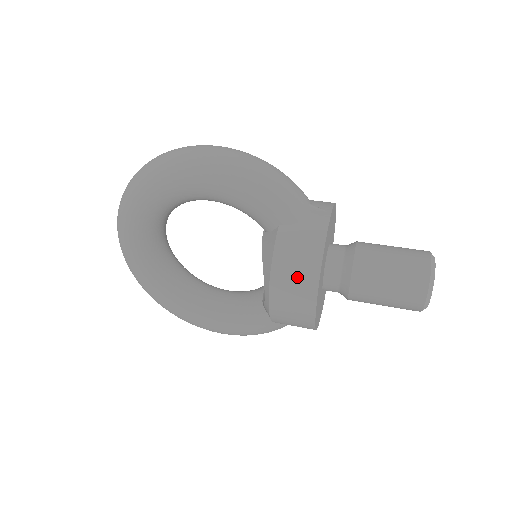
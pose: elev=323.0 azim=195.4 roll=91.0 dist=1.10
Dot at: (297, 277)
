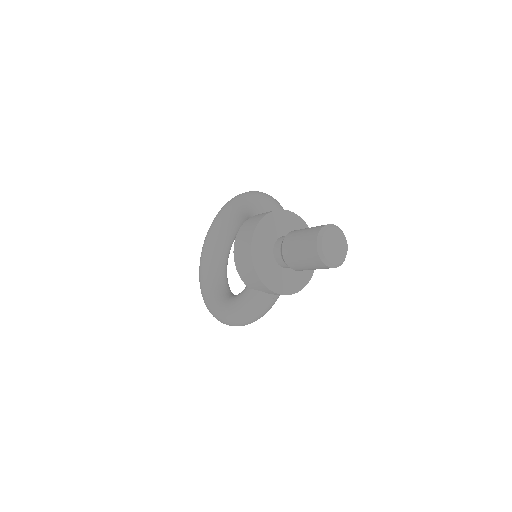
Dot at: (249, 226)
